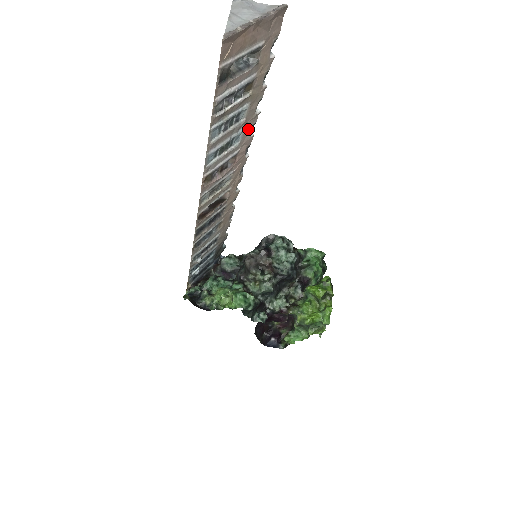
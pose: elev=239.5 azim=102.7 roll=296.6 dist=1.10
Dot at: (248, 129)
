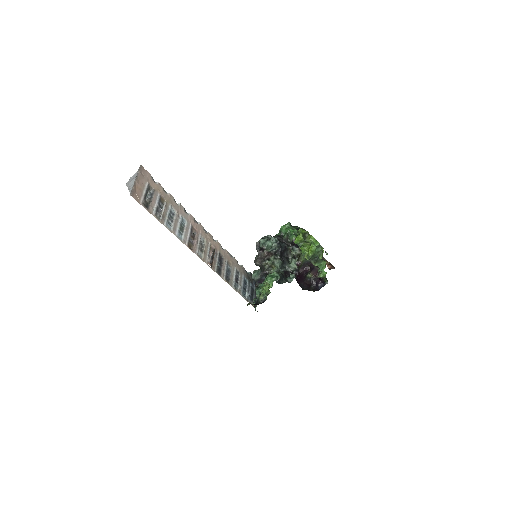
Dot at: (184, 214)
